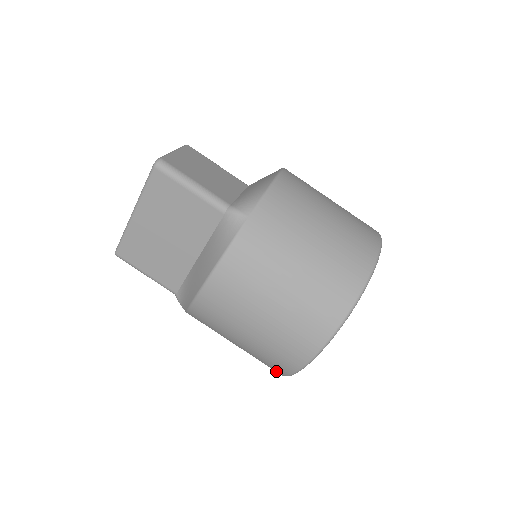
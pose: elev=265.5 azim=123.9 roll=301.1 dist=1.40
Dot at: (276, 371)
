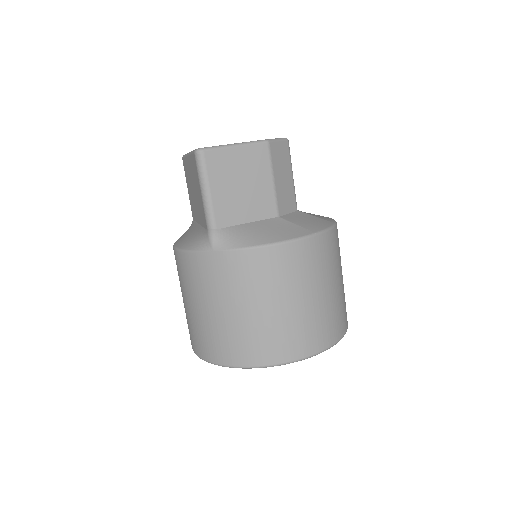
Dot at: occluded
